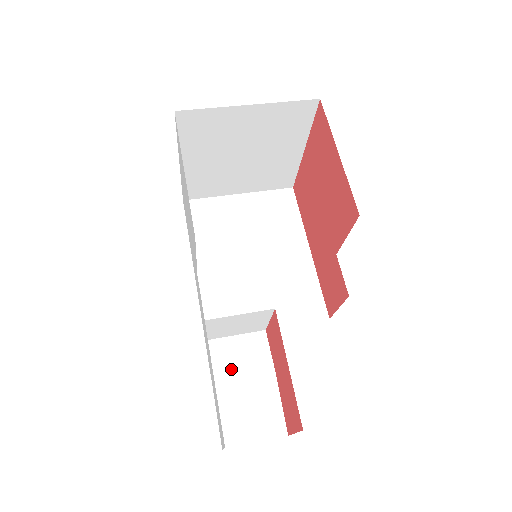
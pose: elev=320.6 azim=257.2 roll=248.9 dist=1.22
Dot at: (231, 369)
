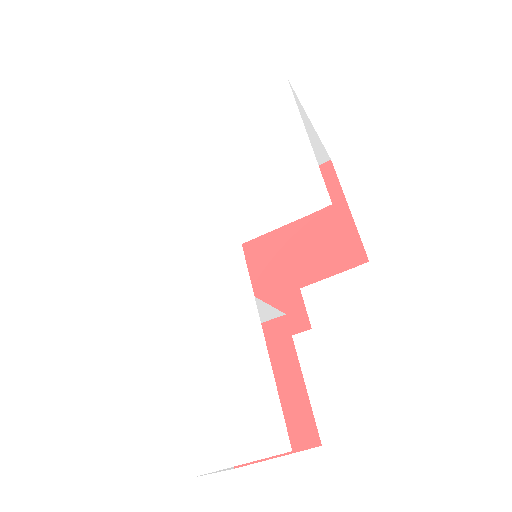
Dot at: occluded
